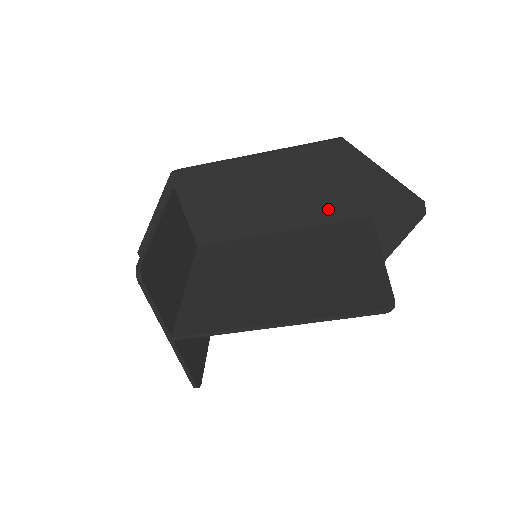
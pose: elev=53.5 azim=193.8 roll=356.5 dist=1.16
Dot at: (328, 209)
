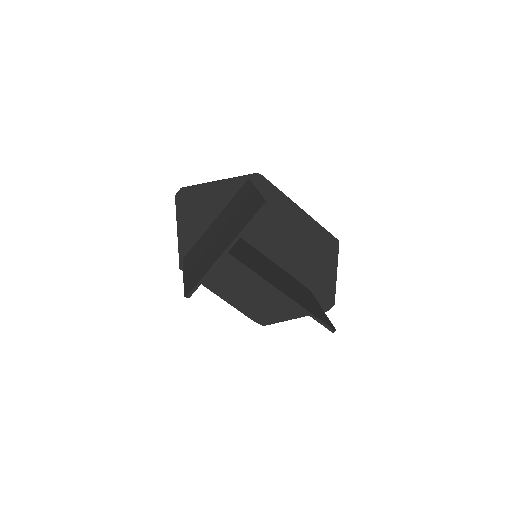
Dot at: (298, 267)
